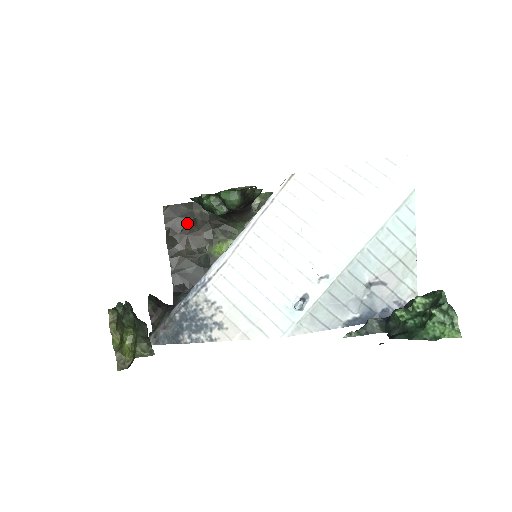
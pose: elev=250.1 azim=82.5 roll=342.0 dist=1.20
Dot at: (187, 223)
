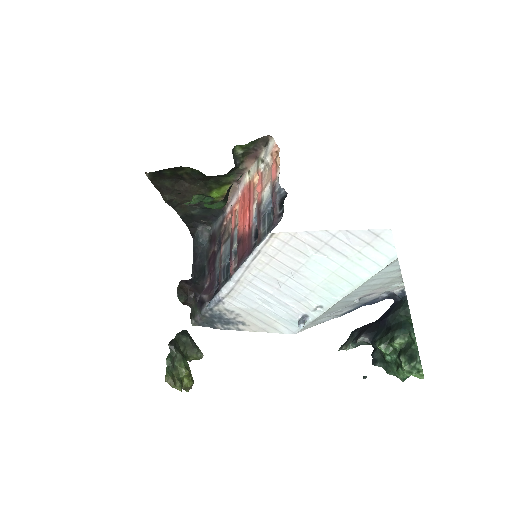
Dot at: (176, 181)
